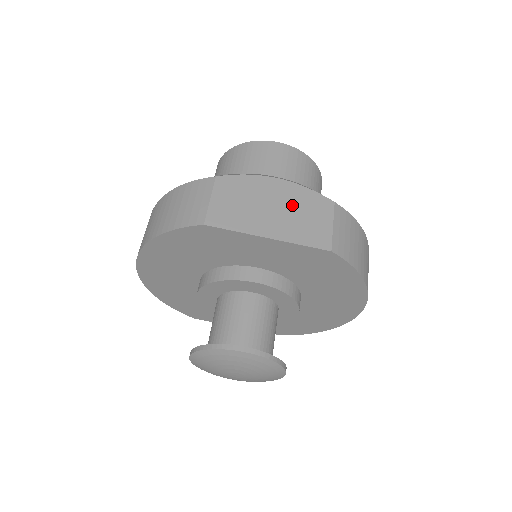
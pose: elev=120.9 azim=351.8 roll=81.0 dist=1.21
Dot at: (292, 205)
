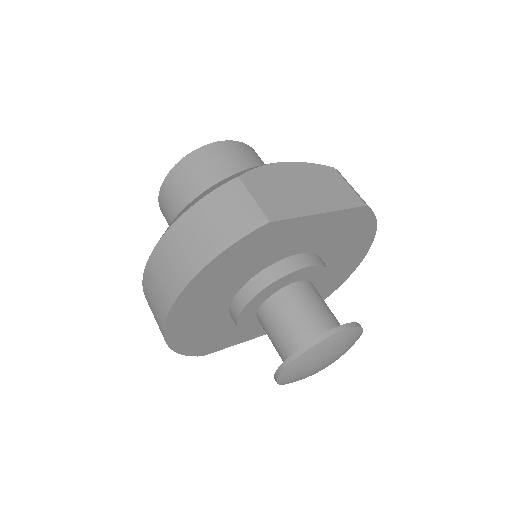
Dot at: (312, 180)
